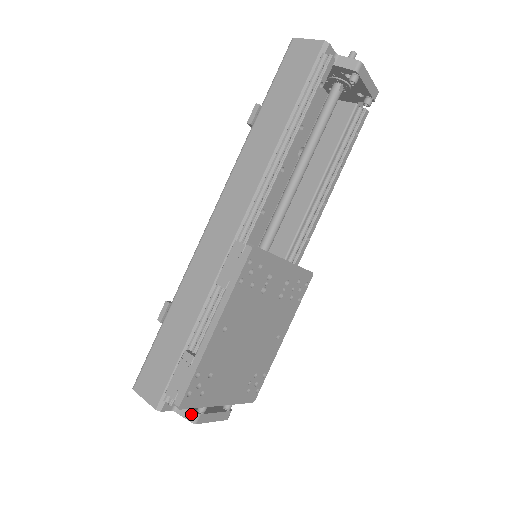
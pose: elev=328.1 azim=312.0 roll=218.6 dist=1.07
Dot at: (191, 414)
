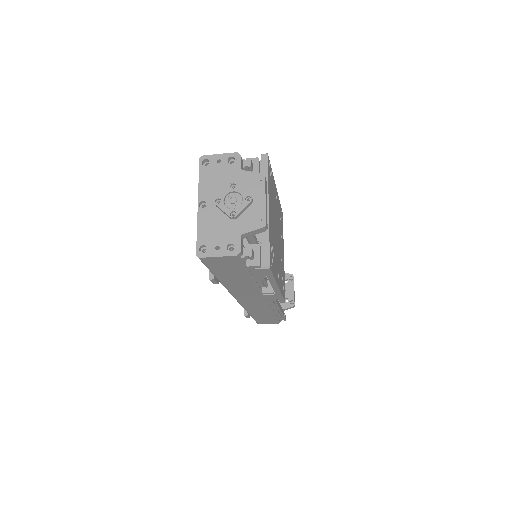
Dot at: (259, 176)
